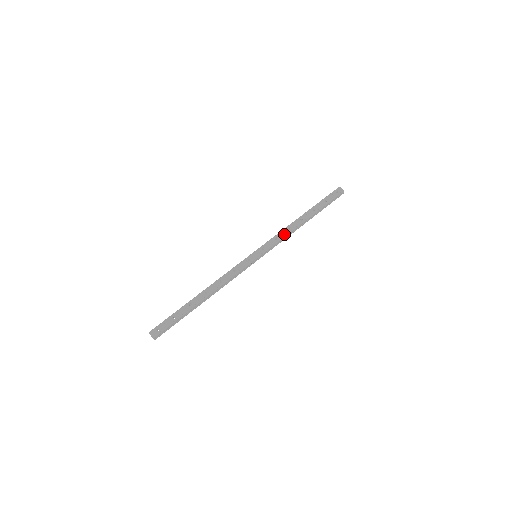
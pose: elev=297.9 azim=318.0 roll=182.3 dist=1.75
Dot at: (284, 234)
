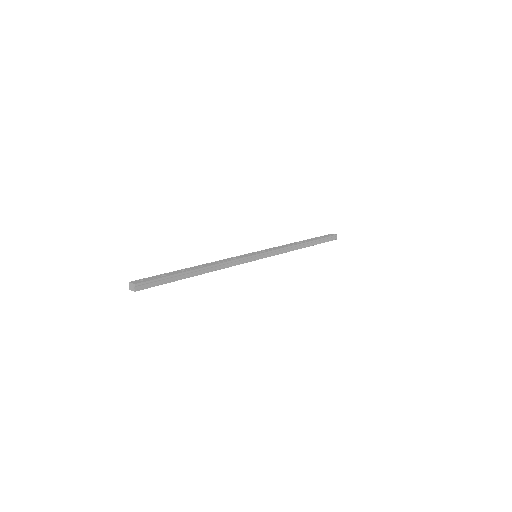
Dot at: (284, 246)
